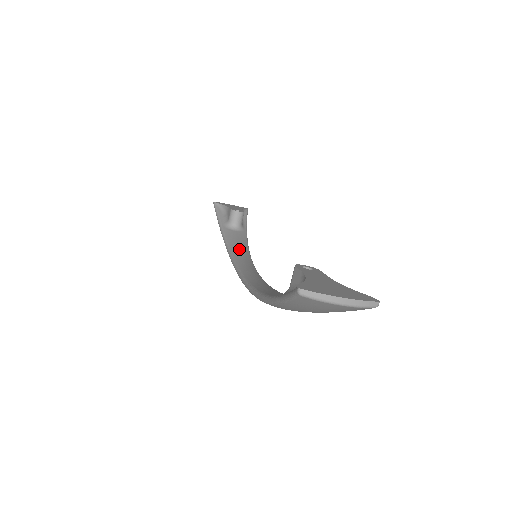
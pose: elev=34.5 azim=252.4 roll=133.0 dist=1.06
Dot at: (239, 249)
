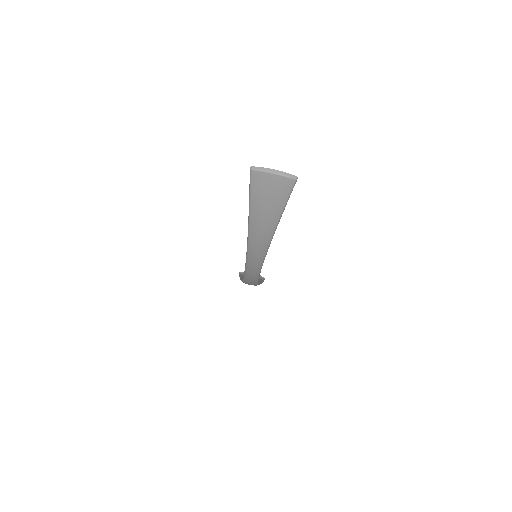
Dot at: occluded
